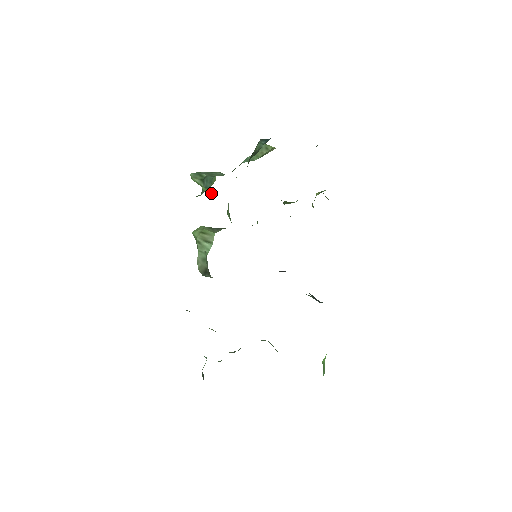
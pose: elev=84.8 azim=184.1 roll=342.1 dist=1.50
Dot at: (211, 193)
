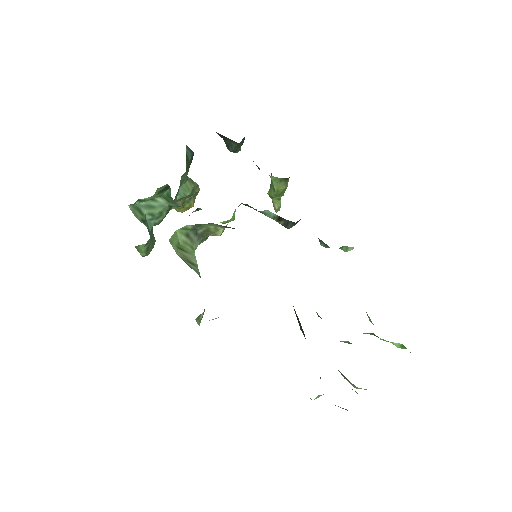
Dot at: occluded
